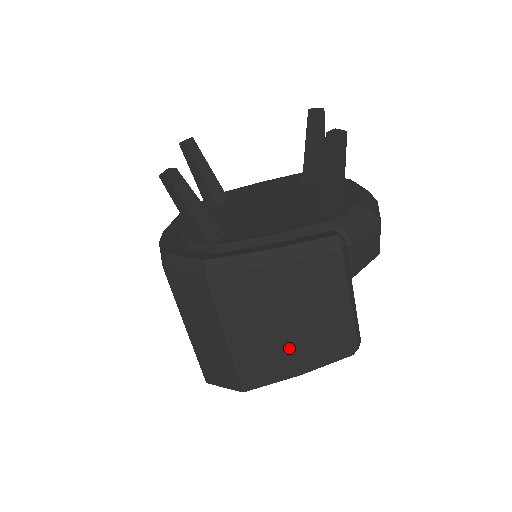
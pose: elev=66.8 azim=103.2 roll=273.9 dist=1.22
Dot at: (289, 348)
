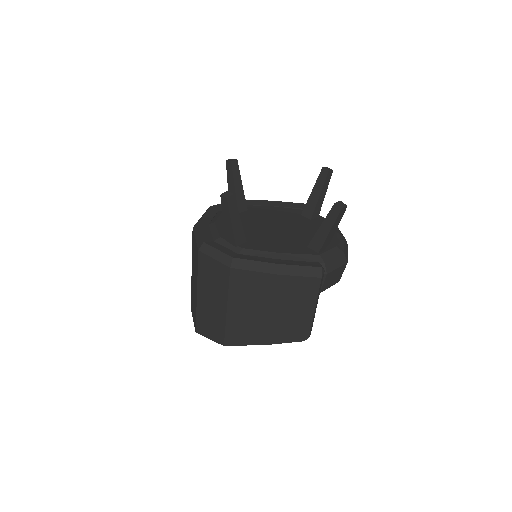
Dot at: (266, 326)
